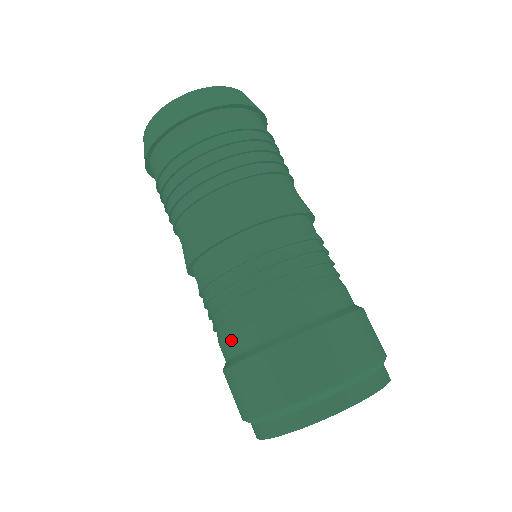
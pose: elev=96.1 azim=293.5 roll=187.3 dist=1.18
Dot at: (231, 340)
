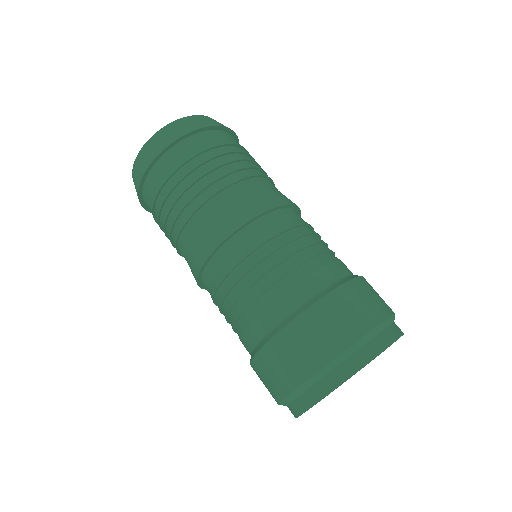
Dot at: occluded
